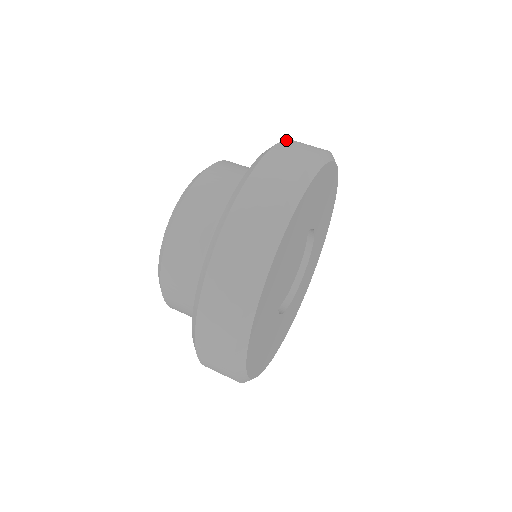
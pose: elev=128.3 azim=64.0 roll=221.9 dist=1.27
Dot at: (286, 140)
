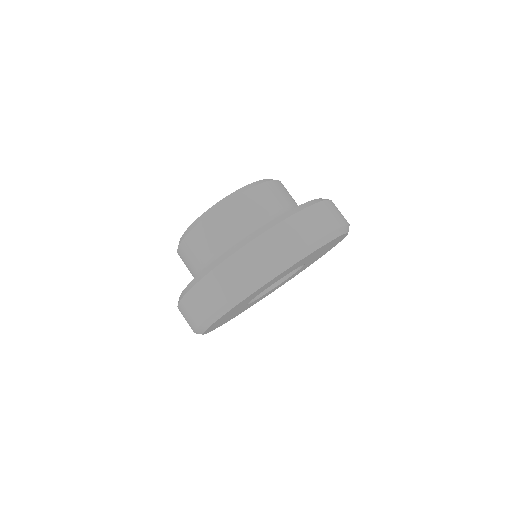
Dot at: (324, 201)
